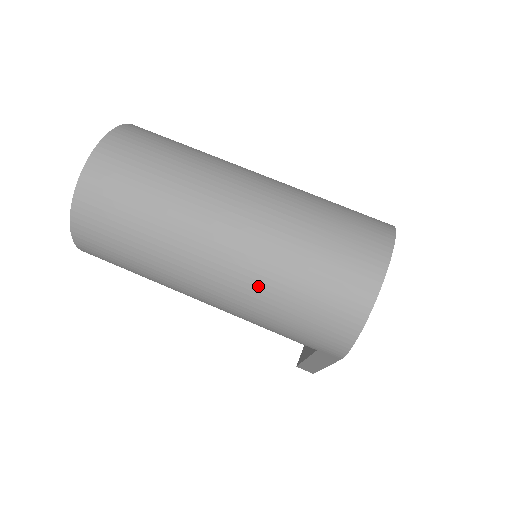
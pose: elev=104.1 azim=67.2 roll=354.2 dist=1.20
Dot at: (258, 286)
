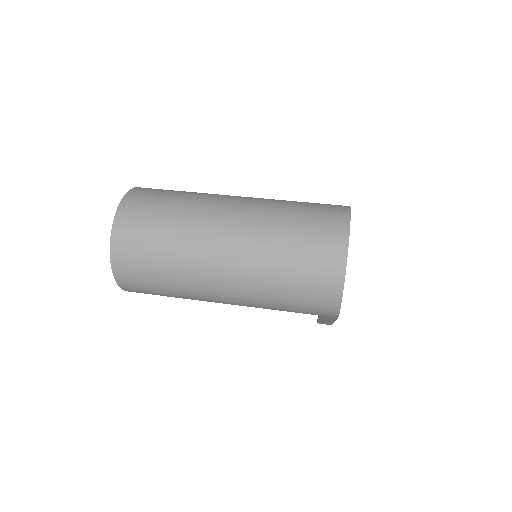
Dot at: (259, 286)
